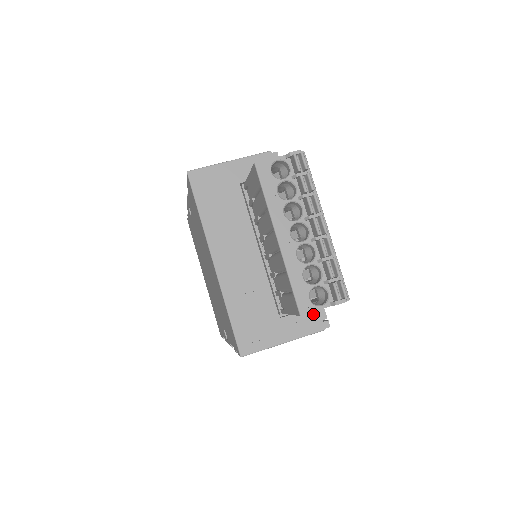
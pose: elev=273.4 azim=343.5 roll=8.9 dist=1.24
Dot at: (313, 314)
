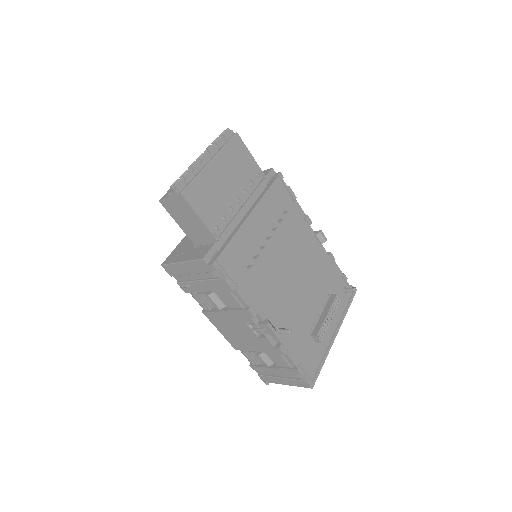
Dot at: (207, 249)
